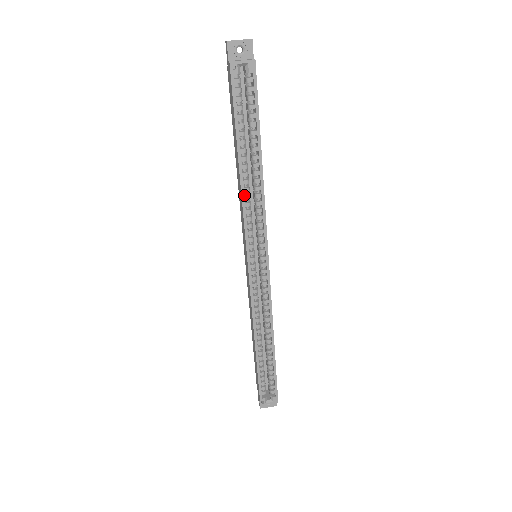
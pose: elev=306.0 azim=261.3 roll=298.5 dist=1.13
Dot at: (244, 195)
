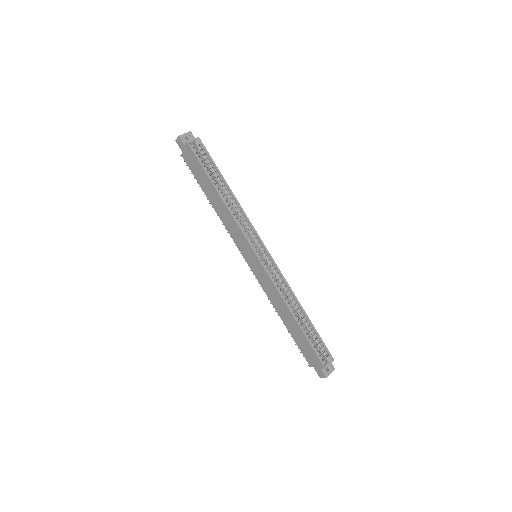
Dot at: (230, 213)
